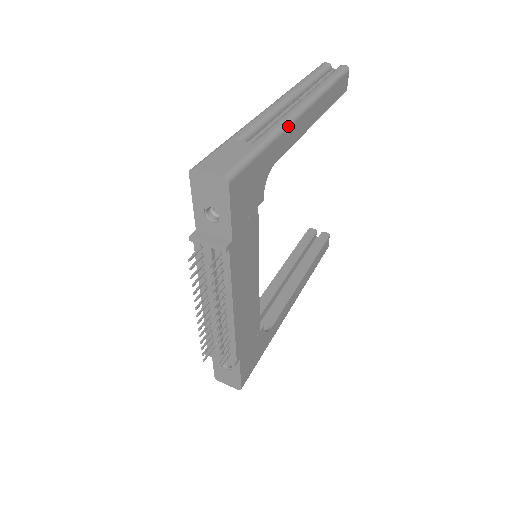
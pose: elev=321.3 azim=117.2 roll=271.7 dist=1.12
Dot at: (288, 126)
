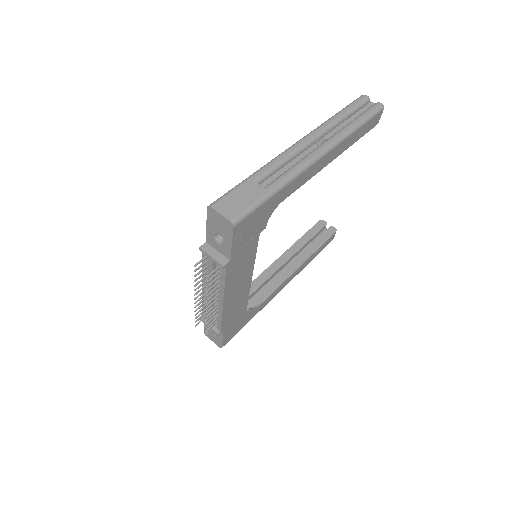
Dot at: (302, 173)
